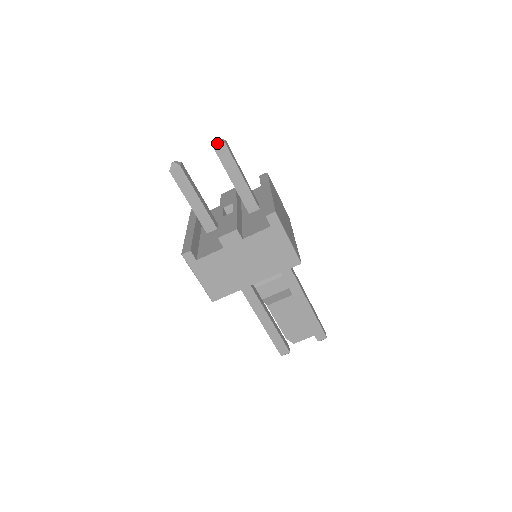
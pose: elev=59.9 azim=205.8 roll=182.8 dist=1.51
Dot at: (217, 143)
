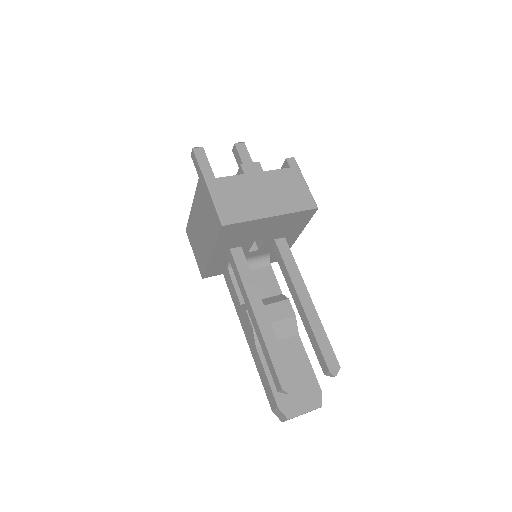
Dot at: (237, 143)
